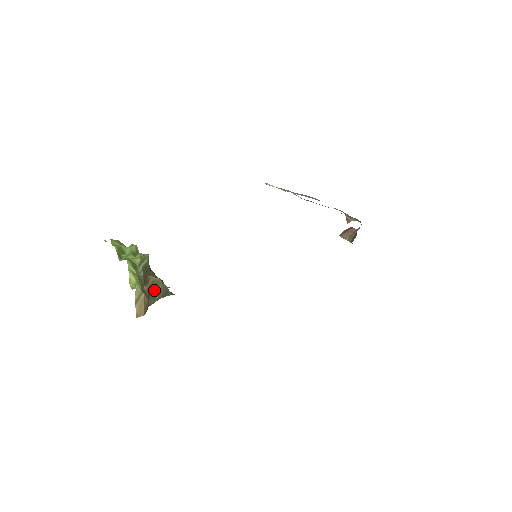
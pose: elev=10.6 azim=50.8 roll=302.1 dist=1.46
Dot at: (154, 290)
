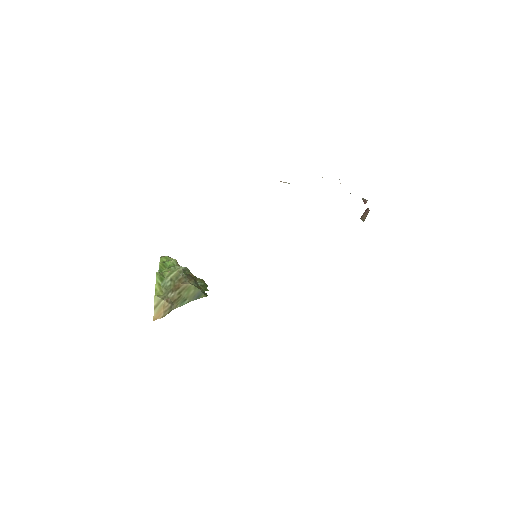
Dot at: (184, 295)
